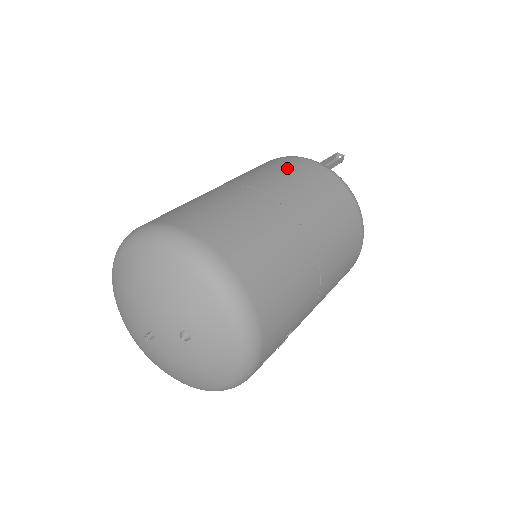
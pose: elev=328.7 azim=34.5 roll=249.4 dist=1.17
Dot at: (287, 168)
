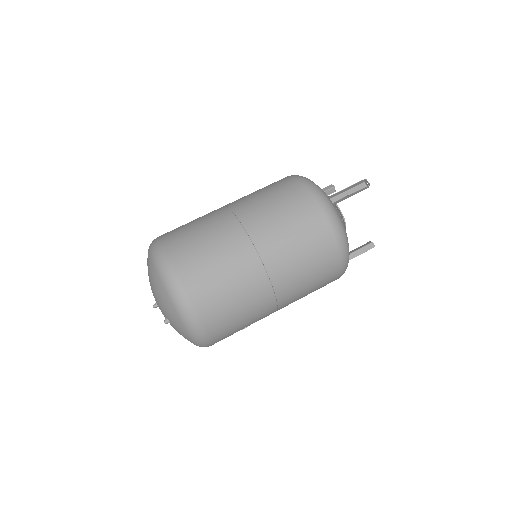
Dot at: (288, 208)
